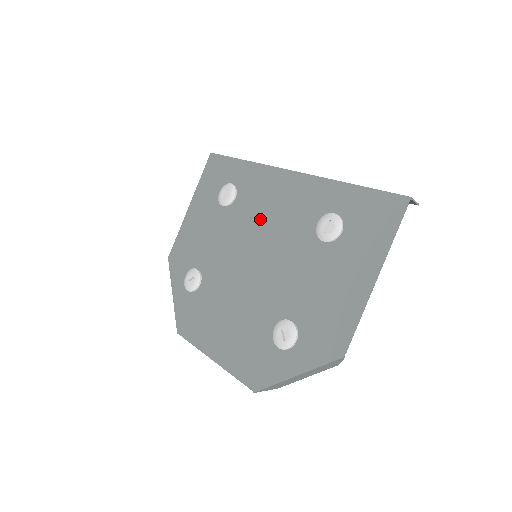
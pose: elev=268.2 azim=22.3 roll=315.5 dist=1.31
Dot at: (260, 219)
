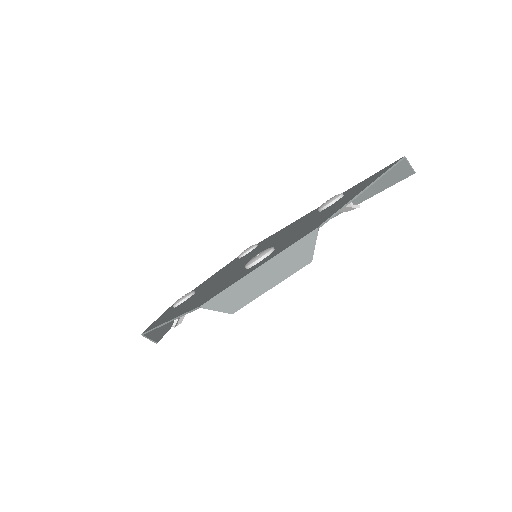
Dot at: (270, 241)
